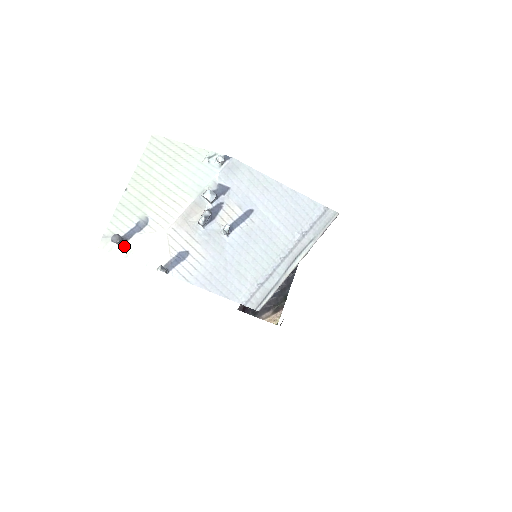
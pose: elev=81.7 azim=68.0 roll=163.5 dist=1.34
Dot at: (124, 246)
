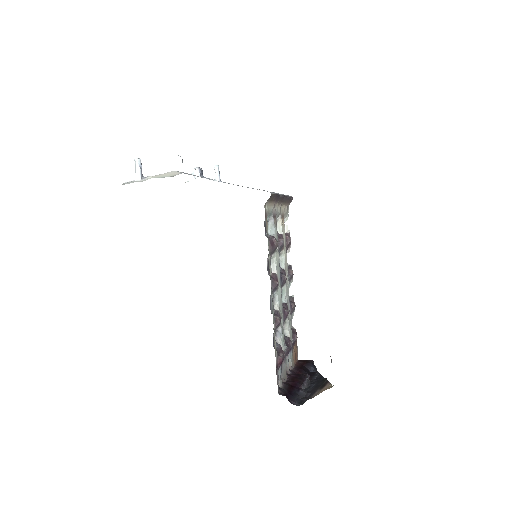
Dot at: (143, 180)
